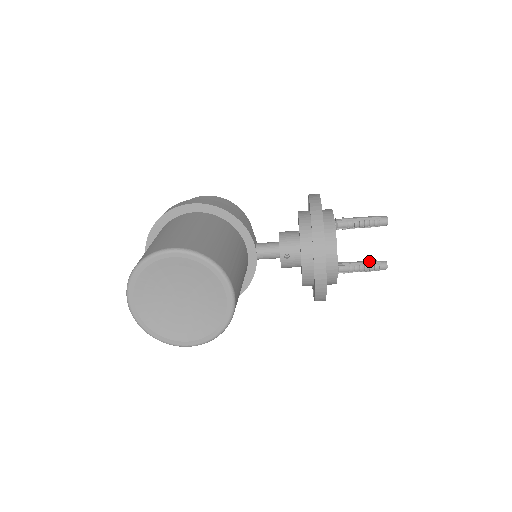
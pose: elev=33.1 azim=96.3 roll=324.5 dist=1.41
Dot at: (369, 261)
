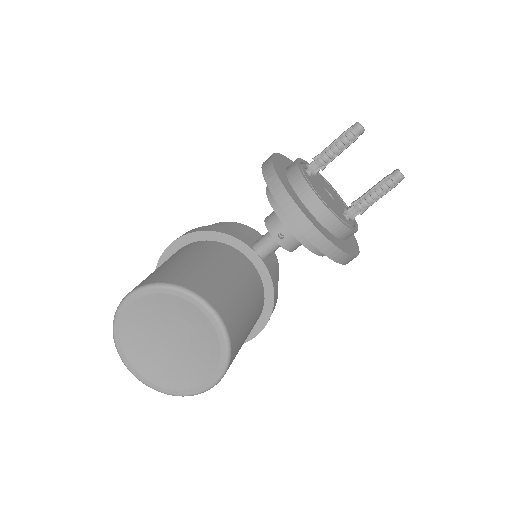
Dot at: (378, 182)
